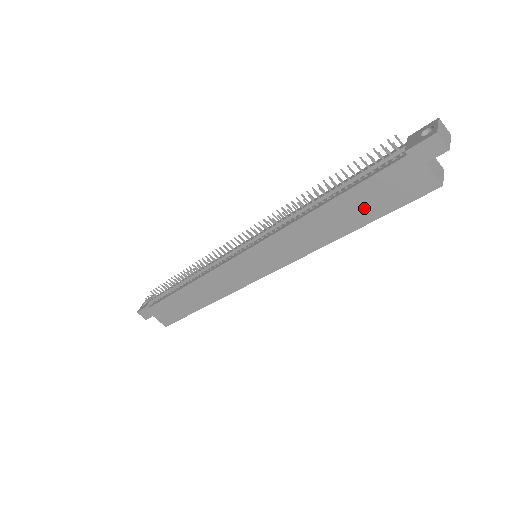
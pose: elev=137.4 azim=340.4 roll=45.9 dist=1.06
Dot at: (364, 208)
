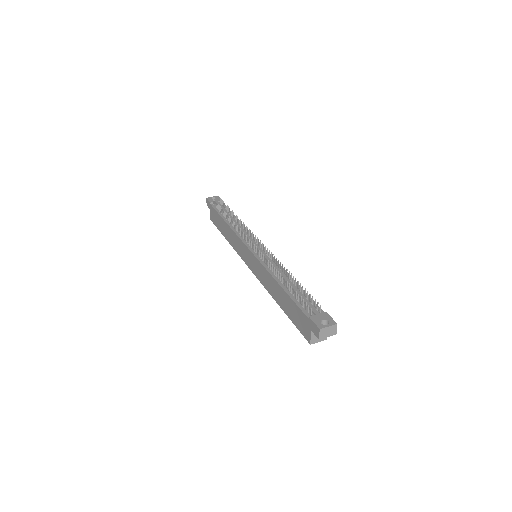
Dot at: (288, 308)
